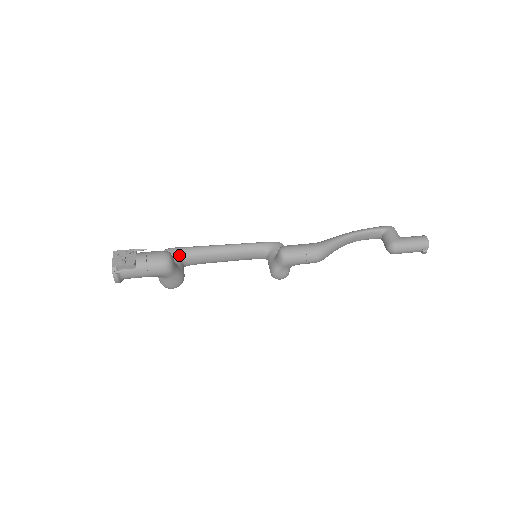
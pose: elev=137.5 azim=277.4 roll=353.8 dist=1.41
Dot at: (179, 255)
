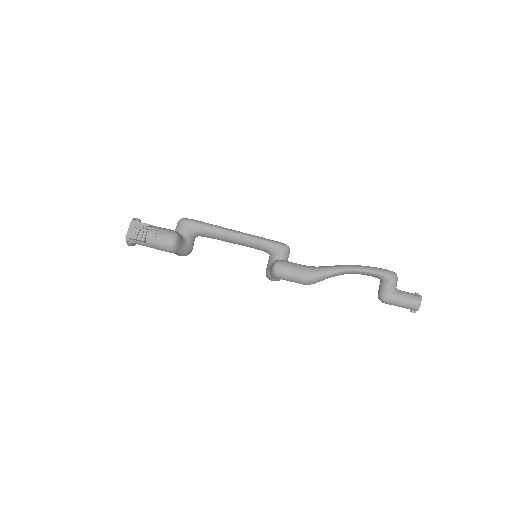
Dot at: (192, 229)
